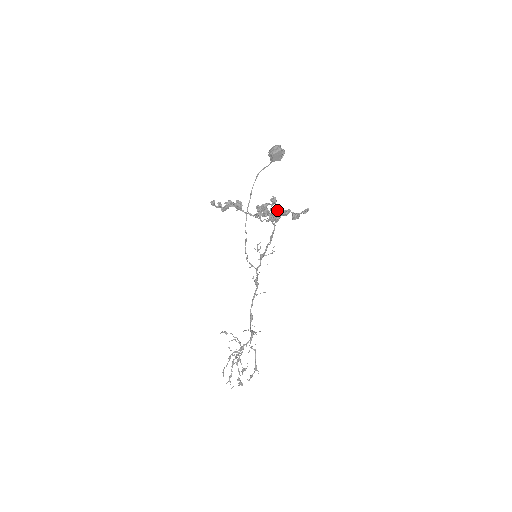
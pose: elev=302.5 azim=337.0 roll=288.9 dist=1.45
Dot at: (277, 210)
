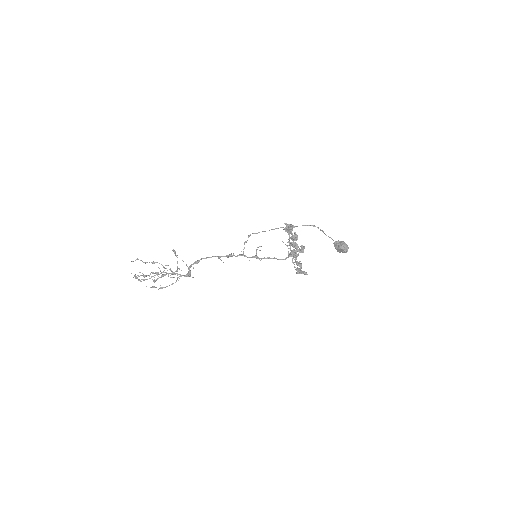
Dot at: occluded
